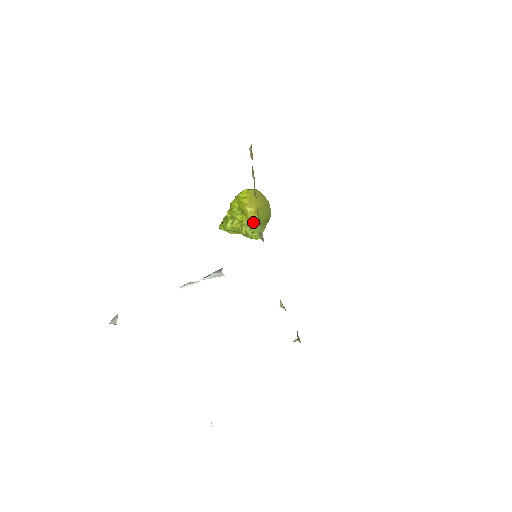
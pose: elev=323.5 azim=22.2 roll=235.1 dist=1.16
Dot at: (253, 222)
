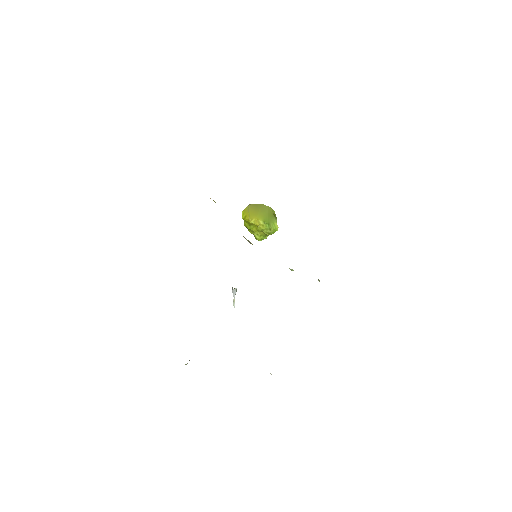
Dot at: (263, 225)
